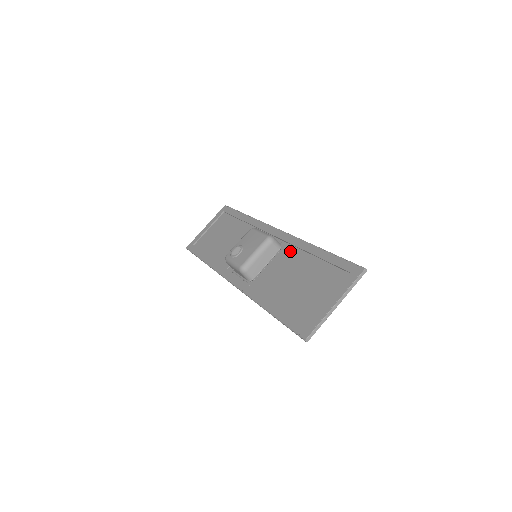
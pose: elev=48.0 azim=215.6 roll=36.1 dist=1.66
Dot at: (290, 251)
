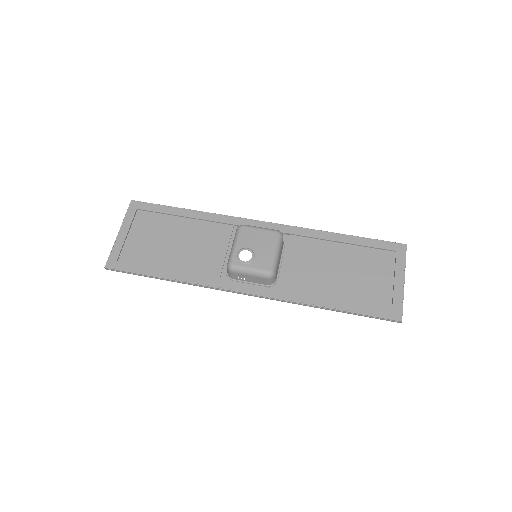
Dot at: (302, 243)
